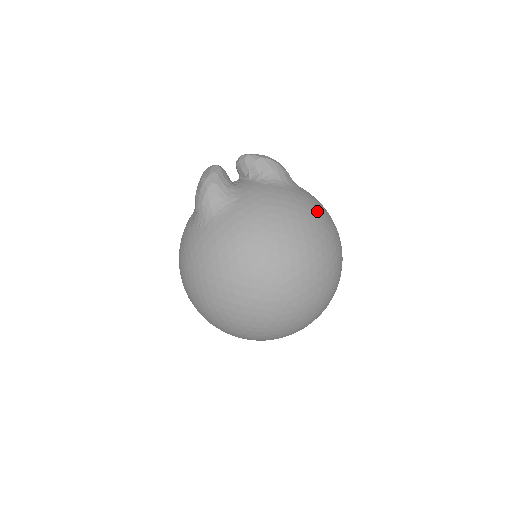
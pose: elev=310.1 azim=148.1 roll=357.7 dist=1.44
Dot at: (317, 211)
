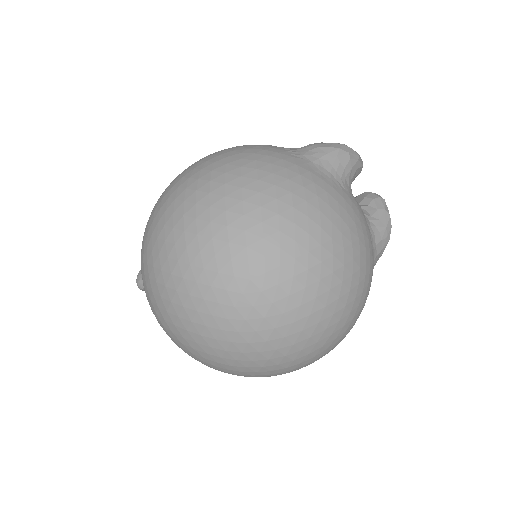
Dot at: (363, 301)
